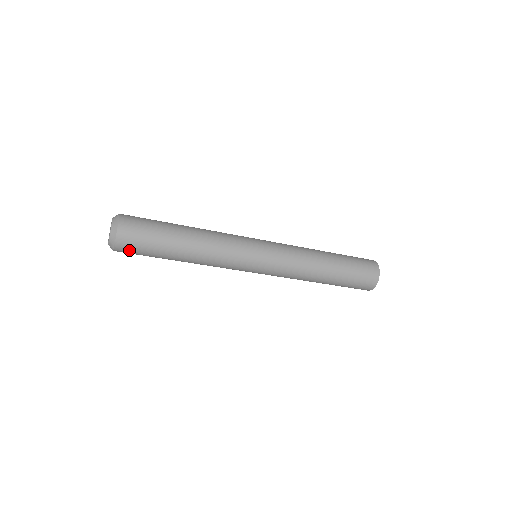
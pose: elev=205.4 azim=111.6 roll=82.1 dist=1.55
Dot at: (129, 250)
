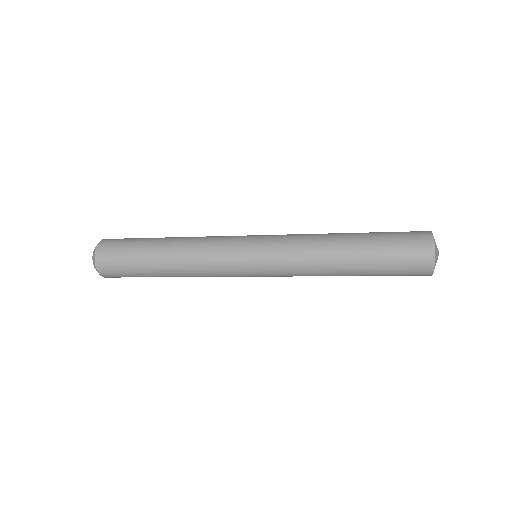
Dot at: (114, 274)
